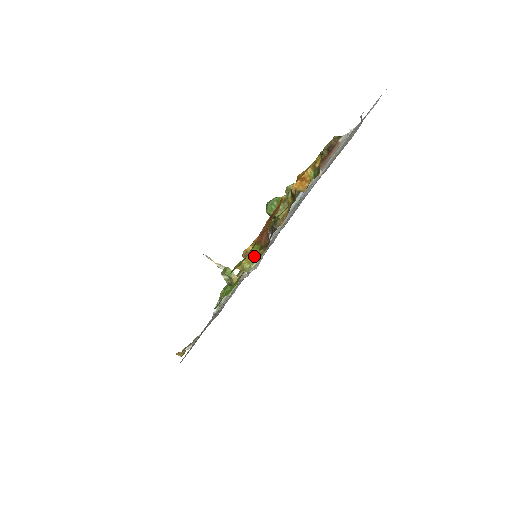
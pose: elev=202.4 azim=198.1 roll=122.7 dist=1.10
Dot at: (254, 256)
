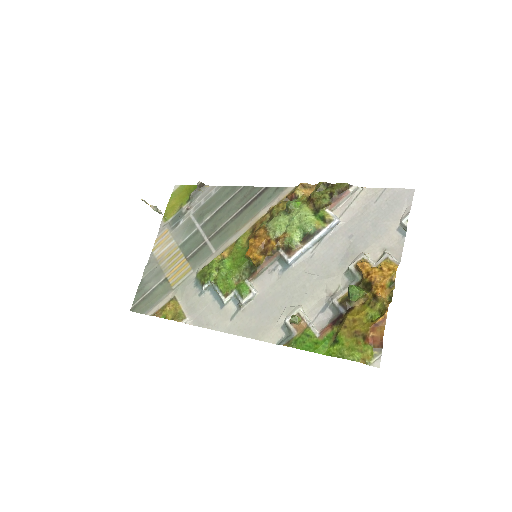
Dot at: (372, 355)
